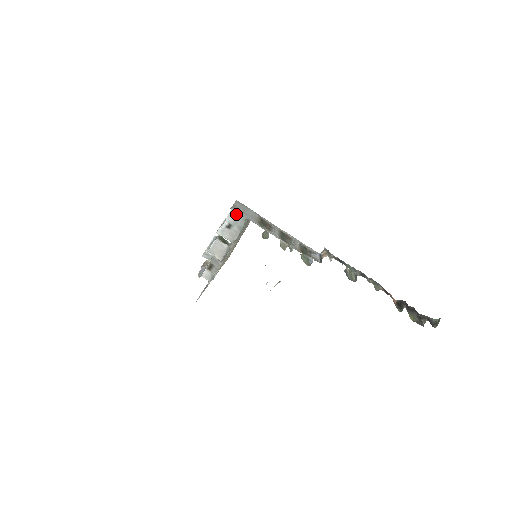
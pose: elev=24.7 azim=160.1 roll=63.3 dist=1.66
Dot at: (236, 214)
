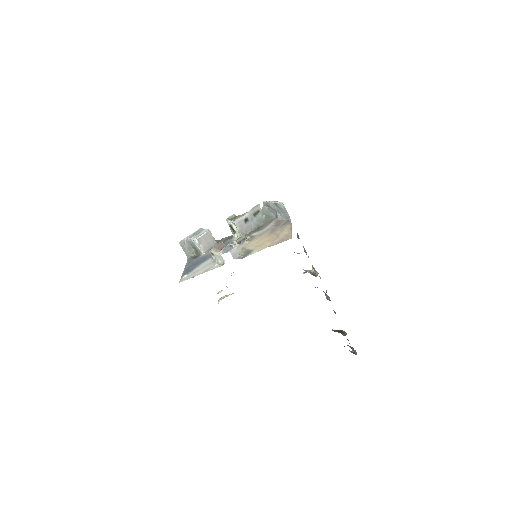
Dot at: (256, 212)
